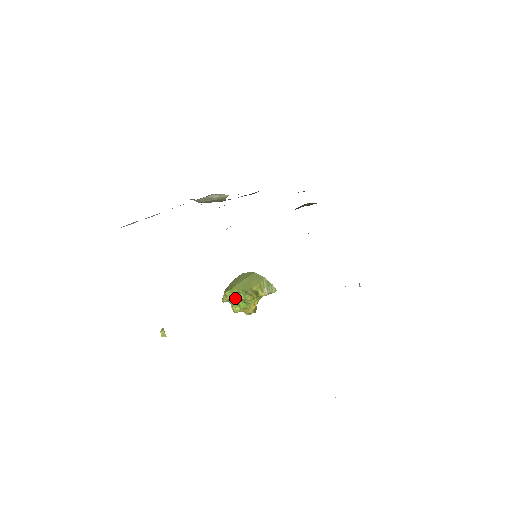
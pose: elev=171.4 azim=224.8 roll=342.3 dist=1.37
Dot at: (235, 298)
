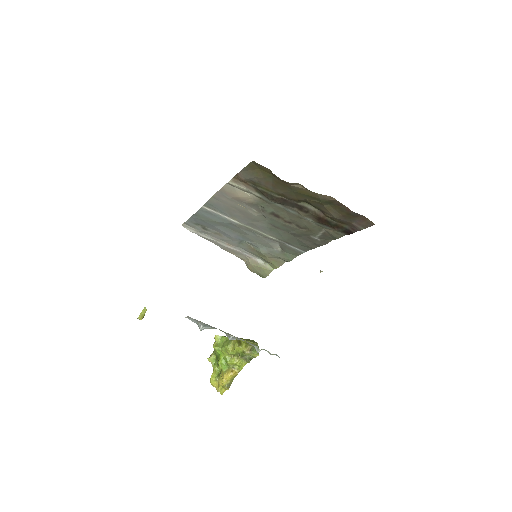
Dot at: (220, 347)
